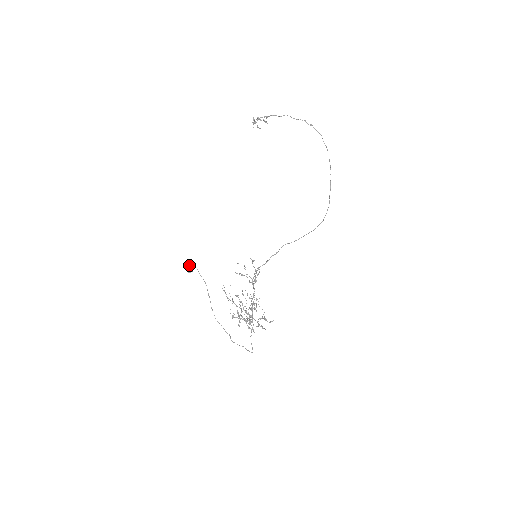
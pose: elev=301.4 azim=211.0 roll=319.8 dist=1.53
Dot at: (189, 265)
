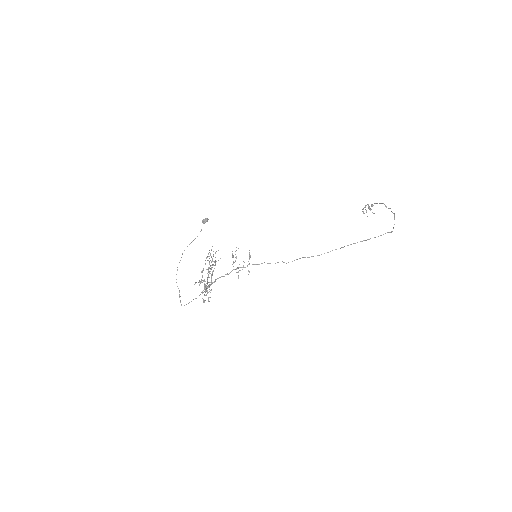
Dot at: (206, 218)
